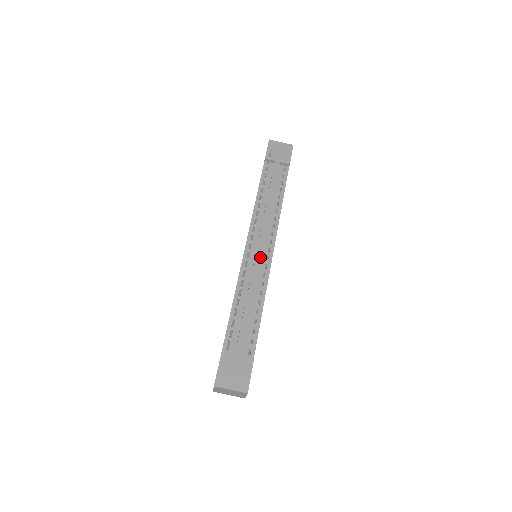
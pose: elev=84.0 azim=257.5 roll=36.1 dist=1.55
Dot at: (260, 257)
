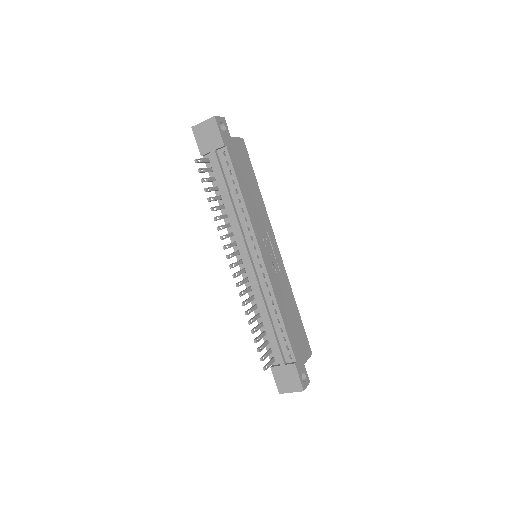
Dot at: (254, 272)
